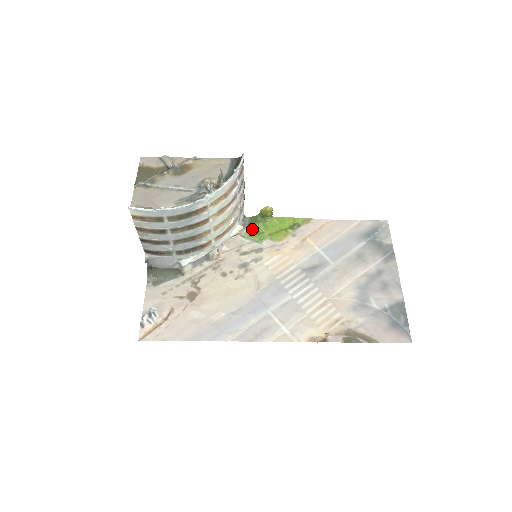
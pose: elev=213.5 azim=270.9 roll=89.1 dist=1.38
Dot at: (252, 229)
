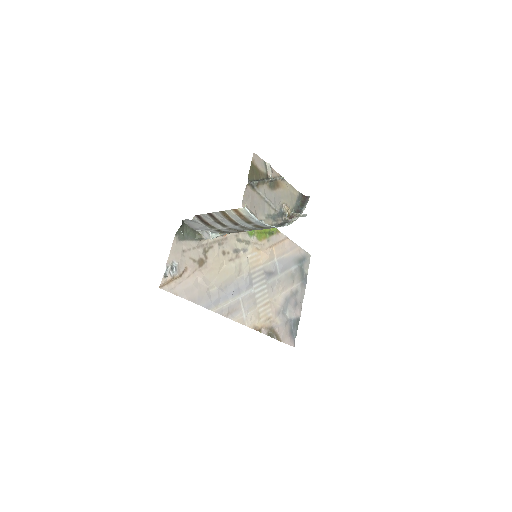
Dot at: occluded
